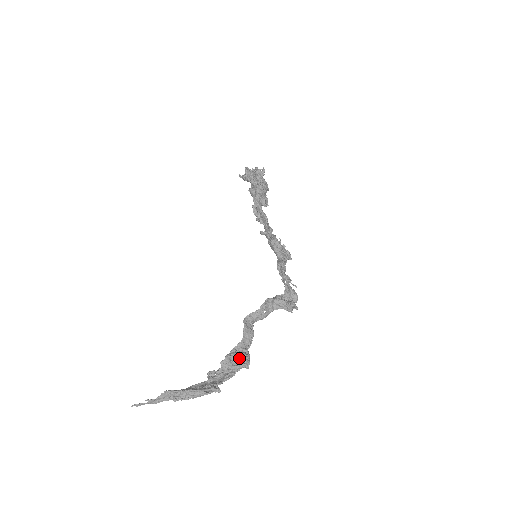
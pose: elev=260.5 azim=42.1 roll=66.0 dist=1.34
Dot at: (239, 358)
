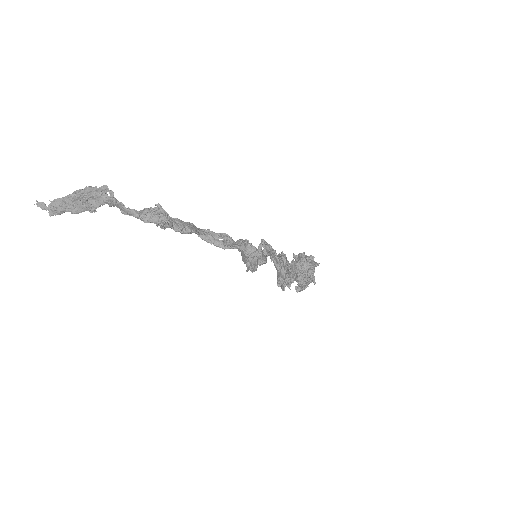
Dot at: (159, 212)
